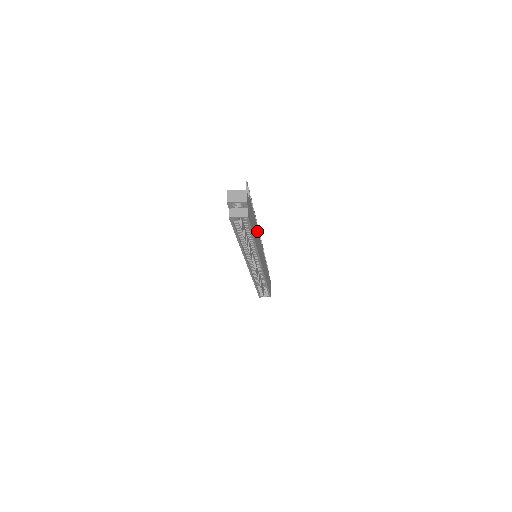
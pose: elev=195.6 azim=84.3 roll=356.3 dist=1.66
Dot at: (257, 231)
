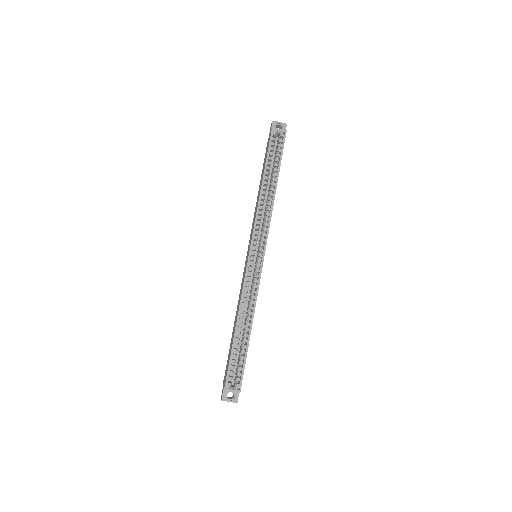
Dot at: occluded
